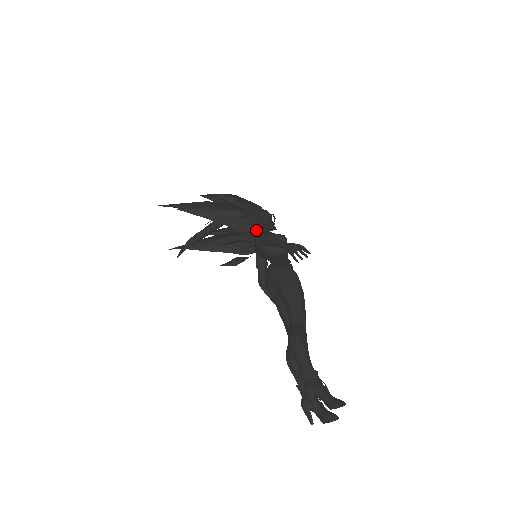
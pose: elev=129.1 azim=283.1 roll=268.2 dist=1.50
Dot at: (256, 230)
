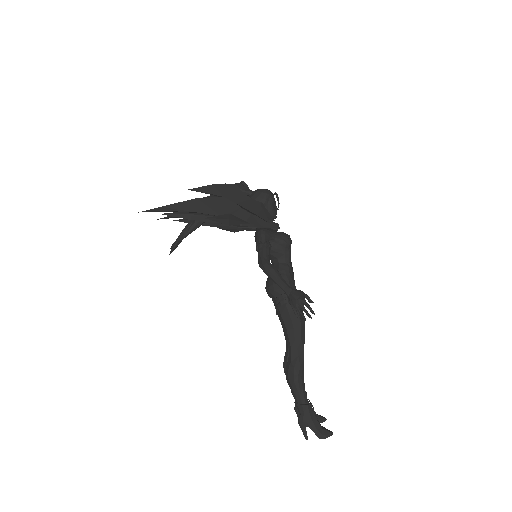
Dot at: (256, 235)
